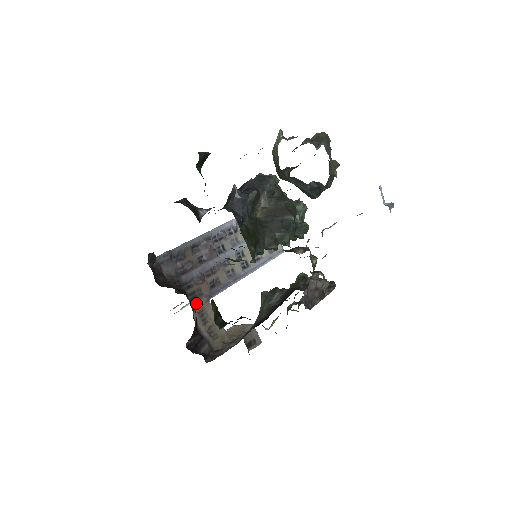
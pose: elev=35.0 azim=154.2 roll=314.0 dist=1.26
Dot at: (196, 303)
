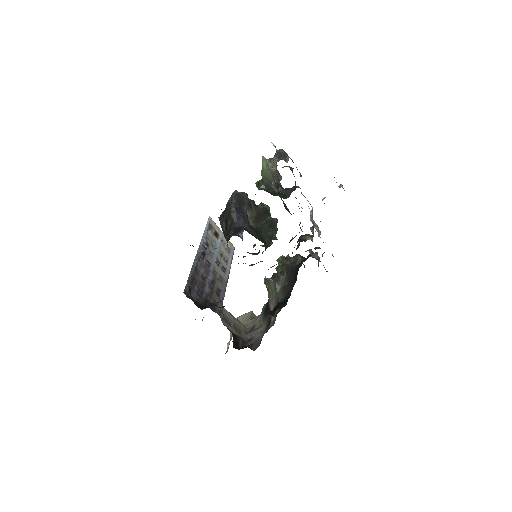
Dot at: (219, 312)
